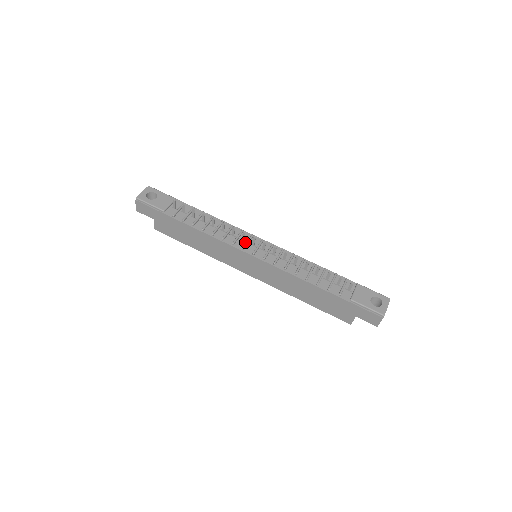
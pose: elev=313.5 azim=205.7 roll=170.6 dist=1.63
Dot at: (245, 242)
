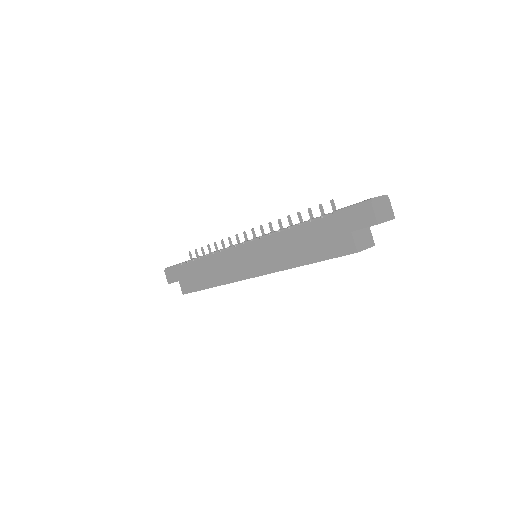
Dot at: occluded
